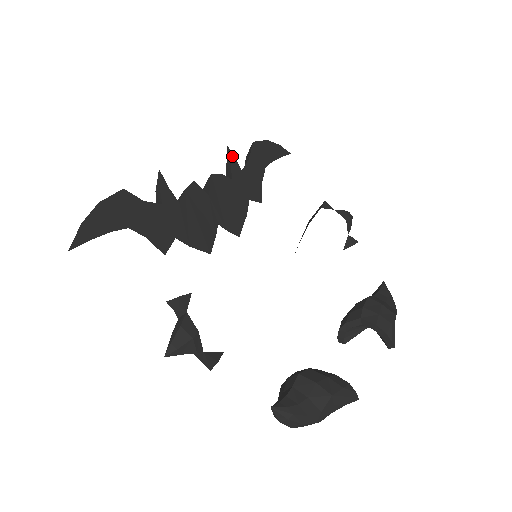
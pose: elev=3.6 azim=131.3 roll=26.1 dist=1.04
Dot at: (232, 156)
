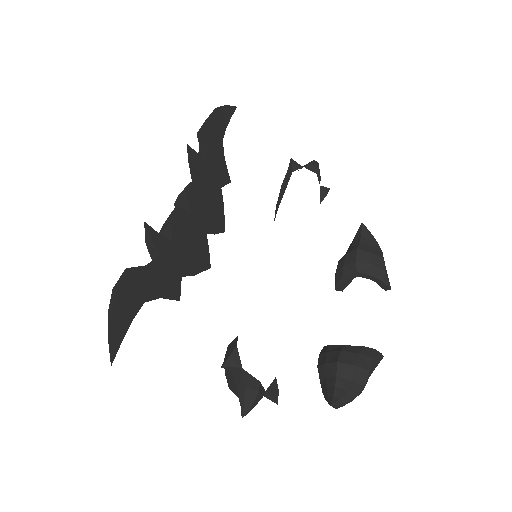
Dot at: (194, 153)
